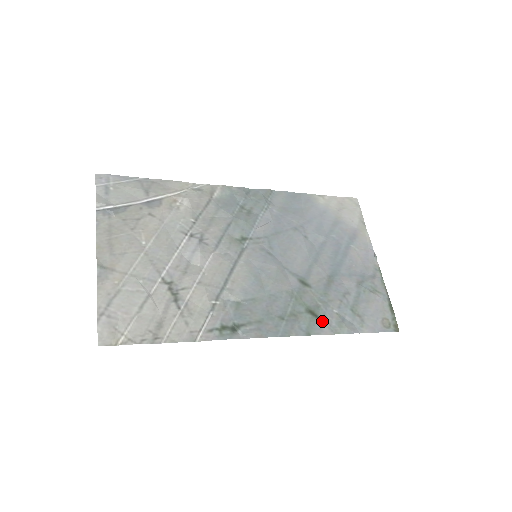
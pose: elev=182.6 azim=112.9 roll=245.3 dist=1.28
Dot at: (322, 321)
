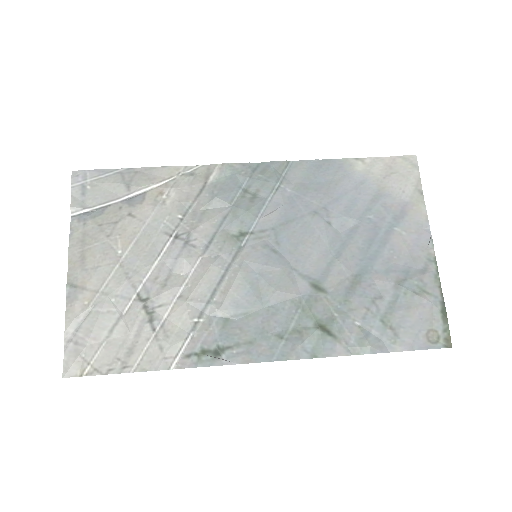
Dot at: (336, 338)
